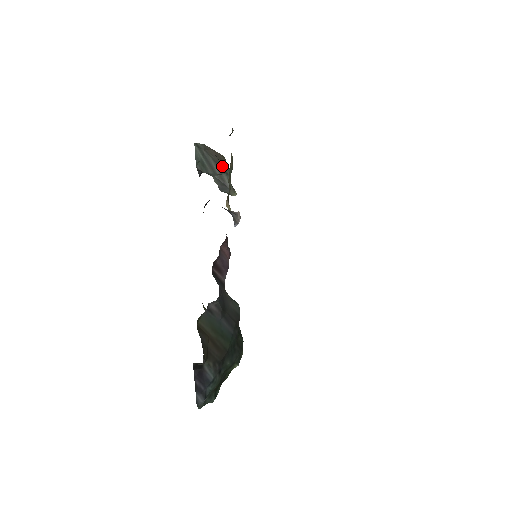
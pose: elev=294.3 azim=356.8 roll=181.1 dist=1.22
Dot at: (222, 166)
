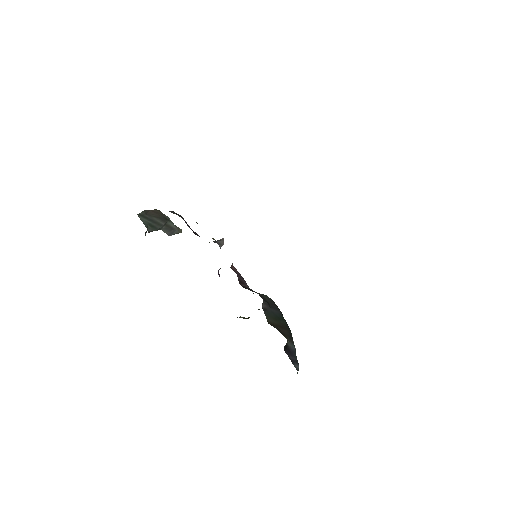
Dot at: (163, 217)
